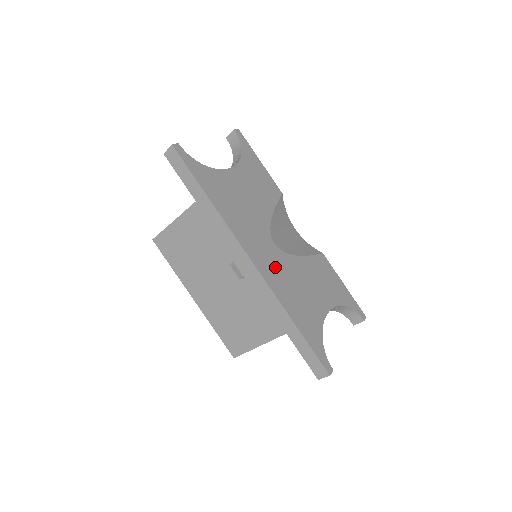
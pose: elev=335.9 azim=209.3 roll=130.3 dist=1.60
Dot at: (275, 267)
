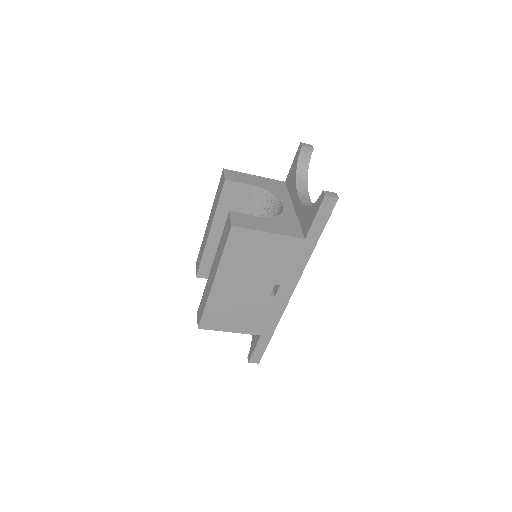
Dot at: occluded
